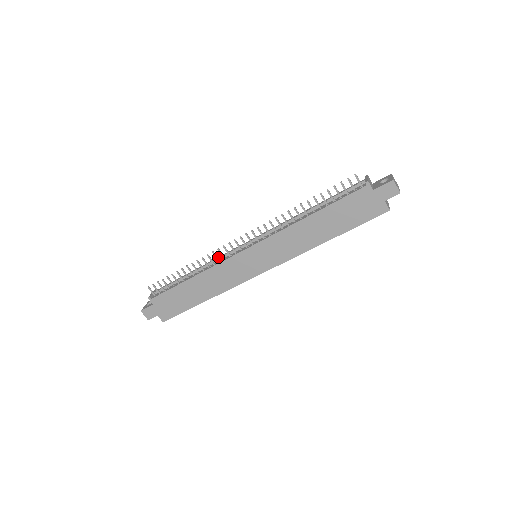
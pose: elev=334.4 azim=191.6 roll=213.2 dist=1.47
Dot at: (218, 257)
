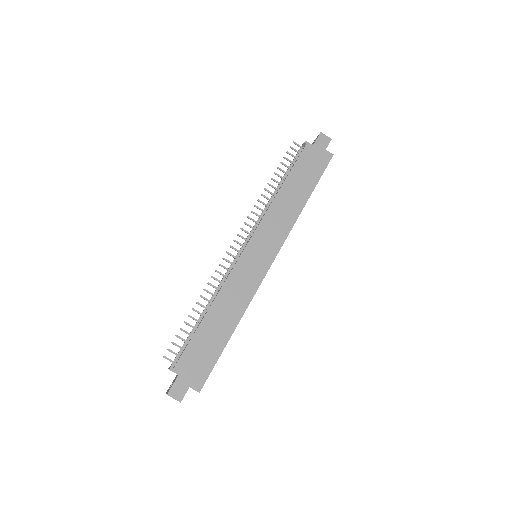
Dot at: (222, 279)
